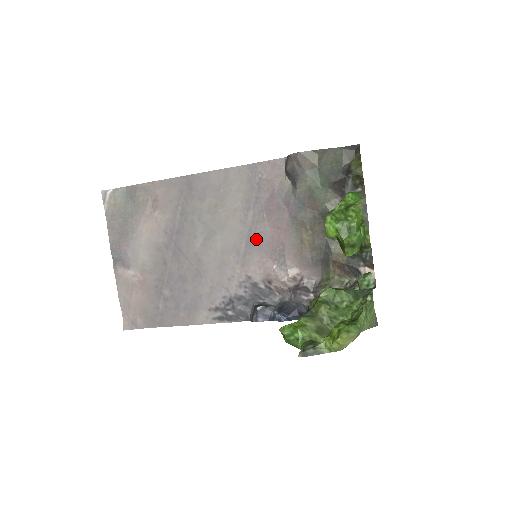
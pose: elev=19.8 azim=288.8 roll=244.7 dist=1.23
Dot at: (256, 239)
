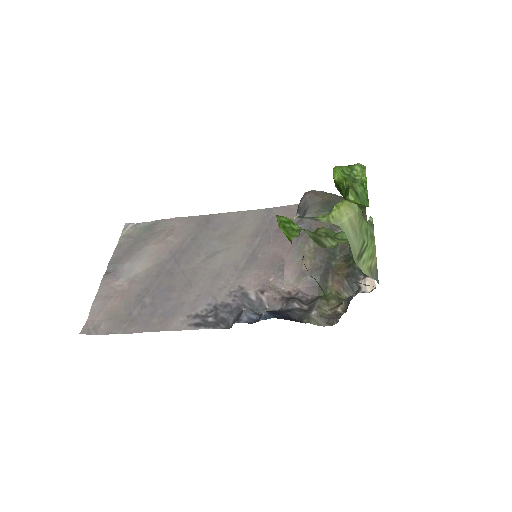
Dot at: (258, 257)
